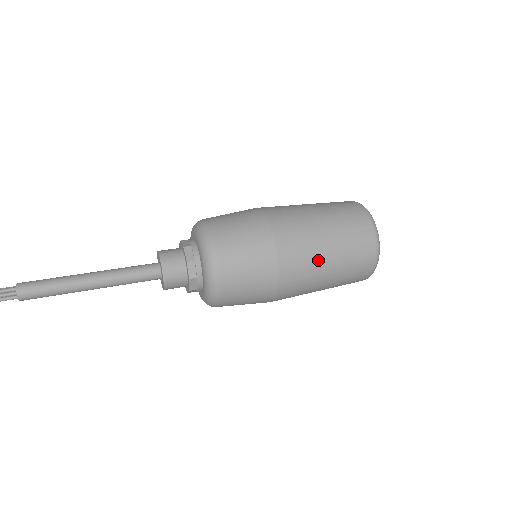
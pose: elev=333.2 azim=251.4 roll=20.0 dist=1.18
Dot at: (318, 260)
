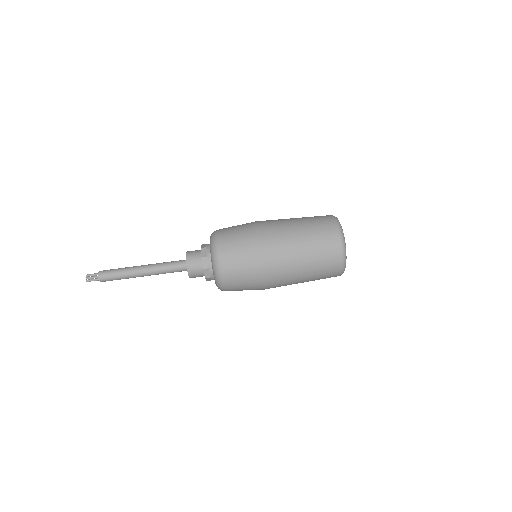
Dot at: (293, 256)
